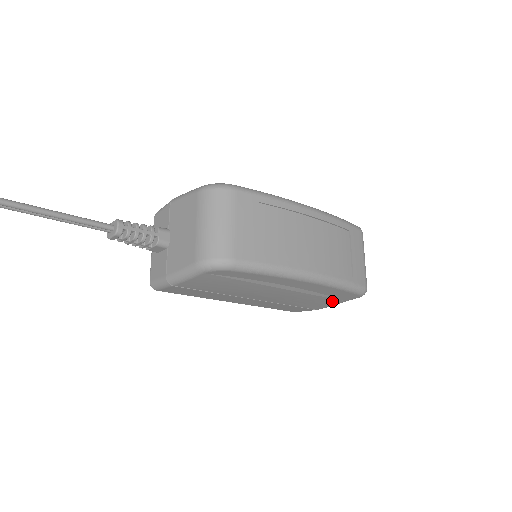
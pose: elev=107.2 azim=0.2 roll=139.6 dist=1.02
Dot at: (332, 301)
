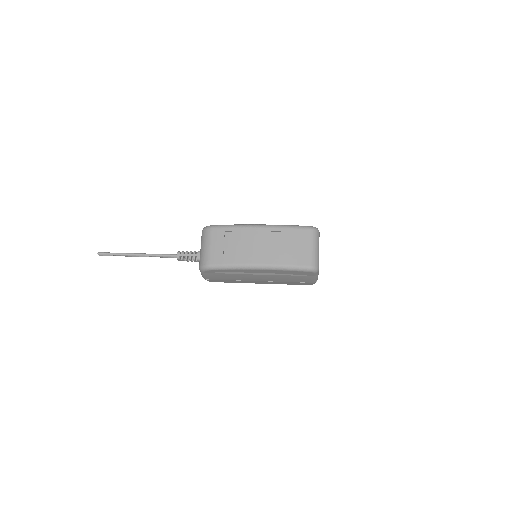
Dot at: (305, 277)
